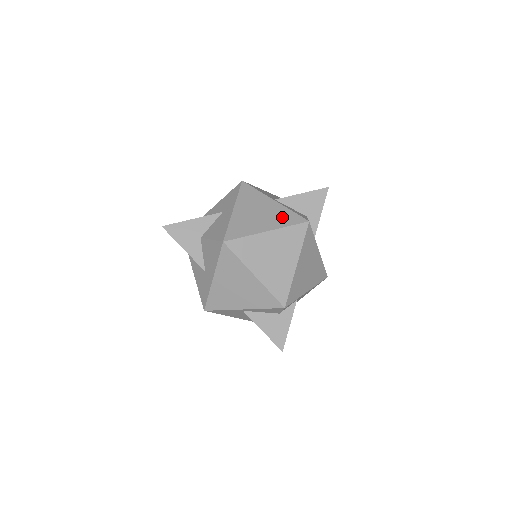
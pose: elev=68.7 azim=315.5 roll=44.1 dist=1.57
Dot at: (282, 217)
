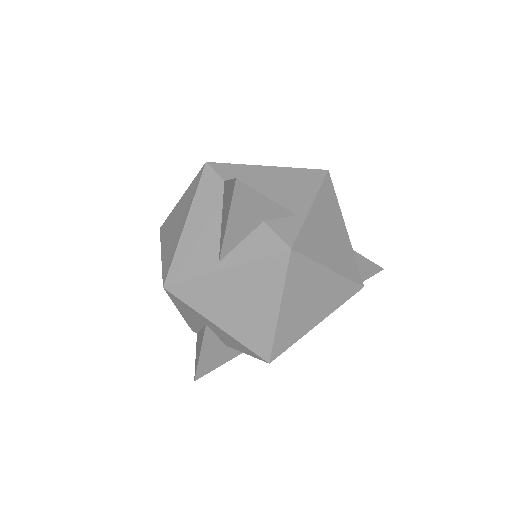
Dot at: (263, 279)
